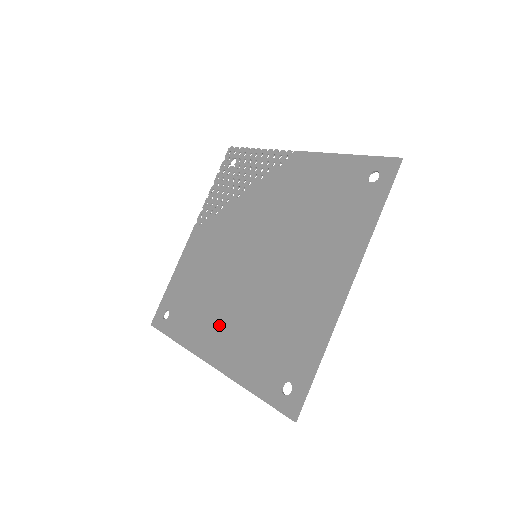
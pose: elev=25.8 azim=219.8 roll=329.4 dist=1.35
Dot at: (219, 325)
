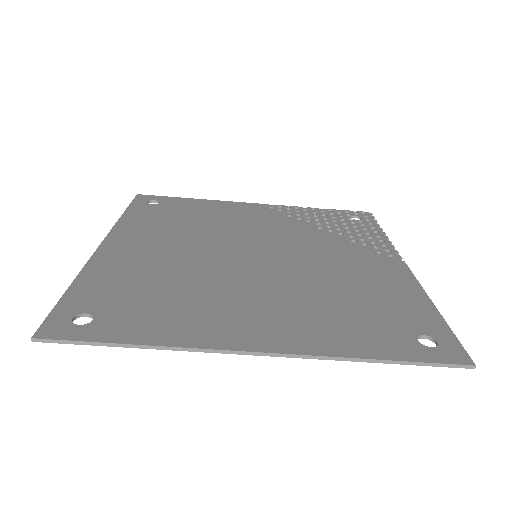
Dot at: (155, 242)
